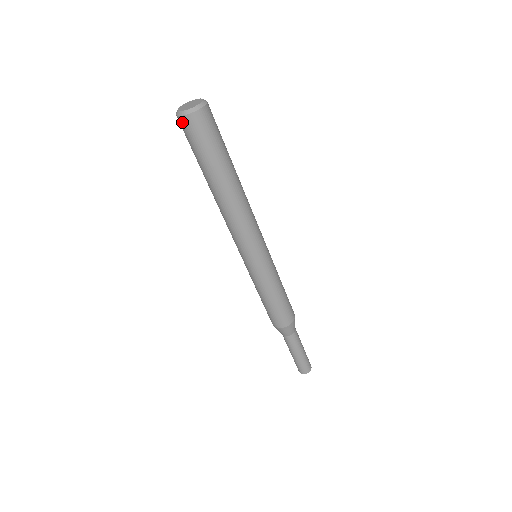
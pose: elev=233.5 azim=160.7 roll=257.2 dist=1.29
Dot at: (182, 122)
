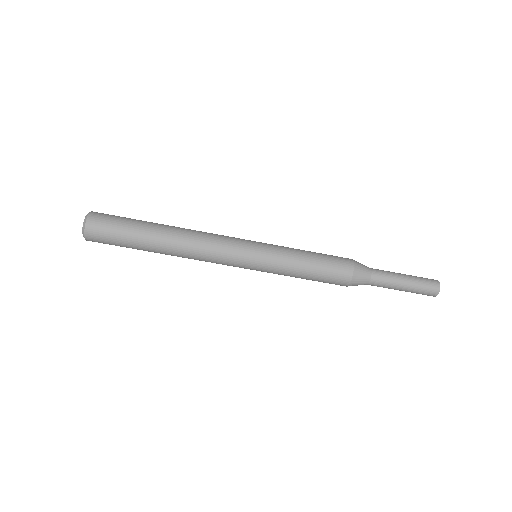
Dot at: (90, 234)
